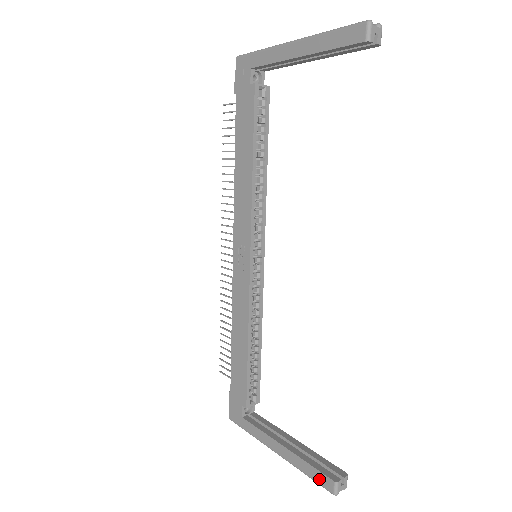
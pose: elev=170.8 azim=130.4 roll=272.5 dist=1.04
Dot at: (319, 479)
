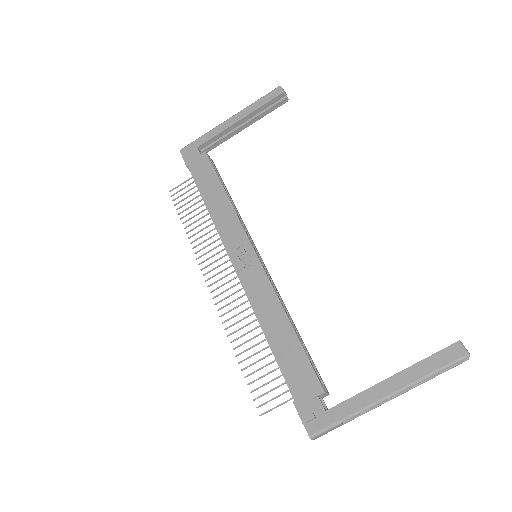
Dot at: (445, 359)
